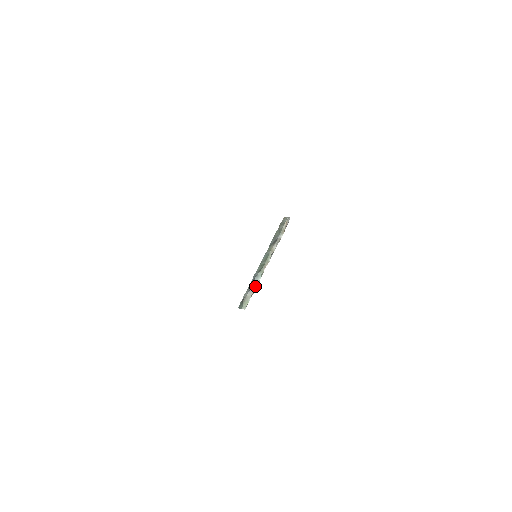
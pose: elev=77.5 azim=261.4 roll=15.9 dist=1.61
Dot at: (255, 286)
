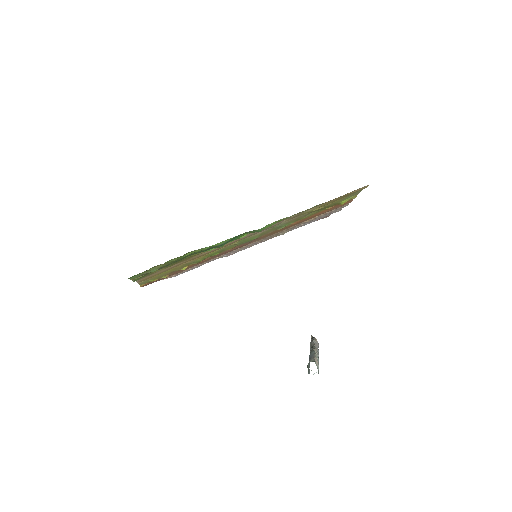
Dot at: (313, 355)
